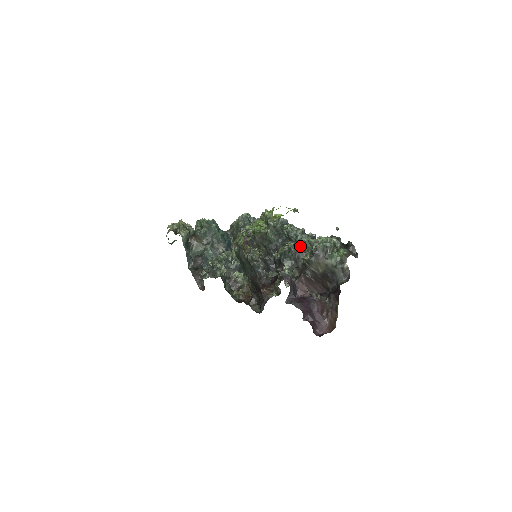
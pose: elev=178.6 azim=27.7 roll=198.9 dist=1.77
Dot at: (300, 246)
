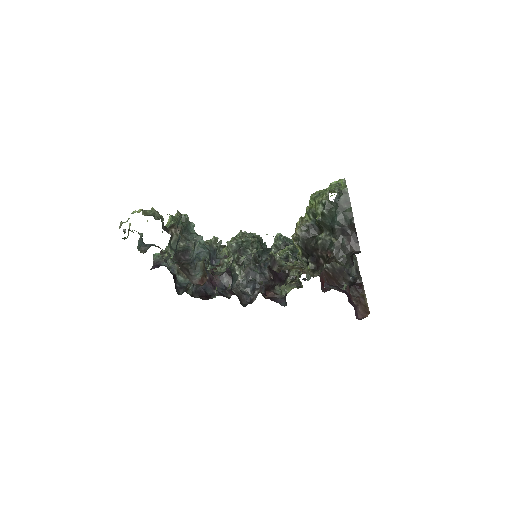
Dot at: occluded
